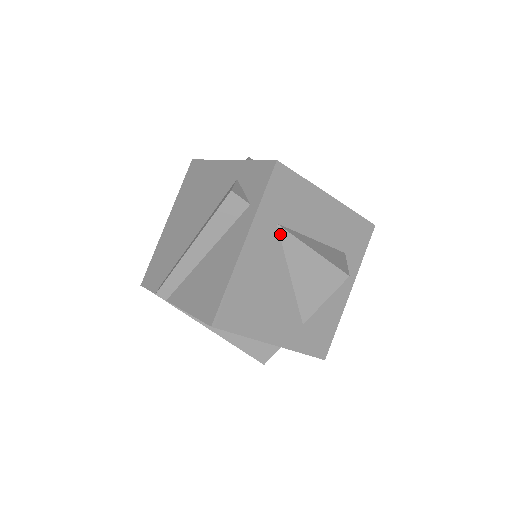
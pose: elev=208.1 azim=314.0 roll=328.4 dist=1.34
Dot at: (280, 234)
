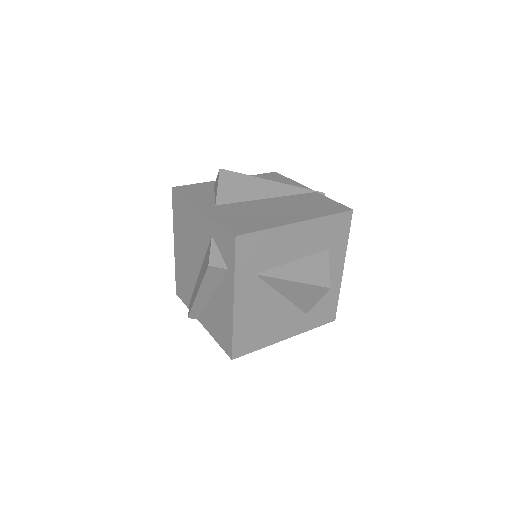
Dot at: (261, 279)
